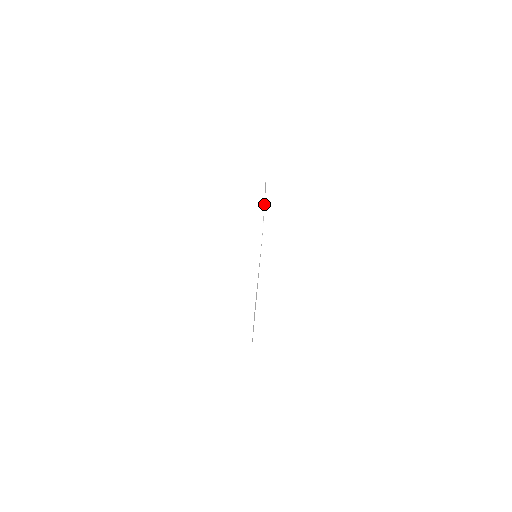
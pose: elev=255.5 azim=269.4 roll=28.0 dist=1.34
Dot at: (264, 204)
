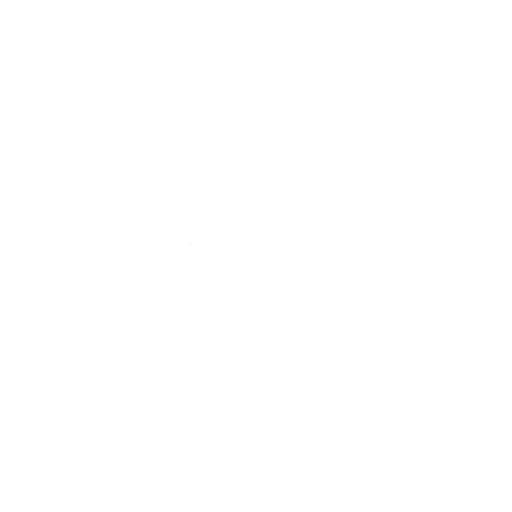
Dot at: occluded
